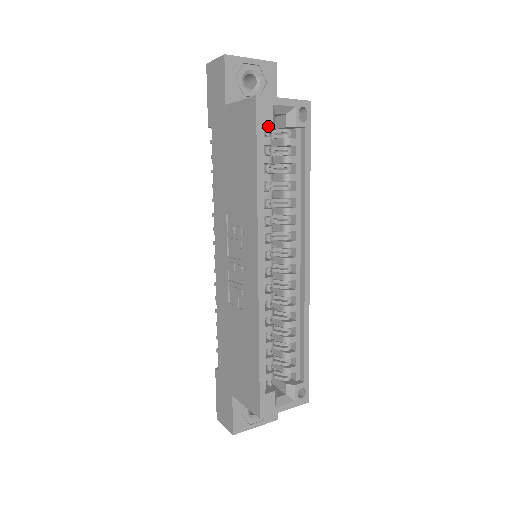
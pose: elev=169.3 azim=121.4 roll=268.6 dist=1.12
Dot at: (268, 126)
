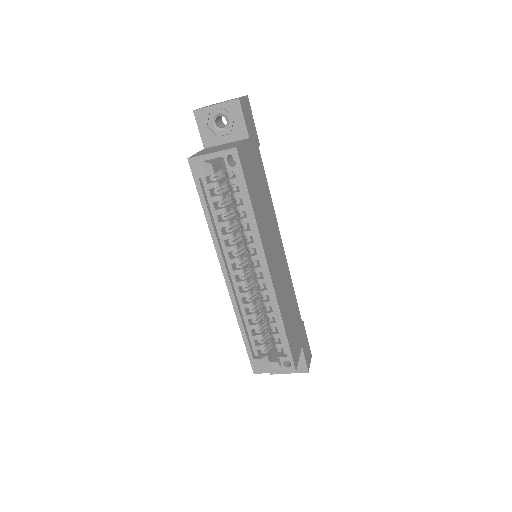
Dot at: (210, 174)
